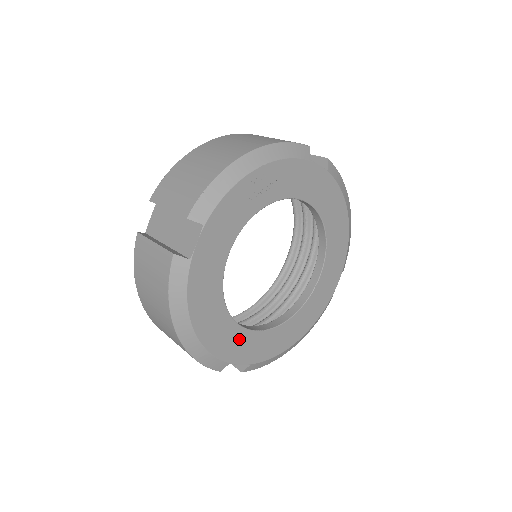
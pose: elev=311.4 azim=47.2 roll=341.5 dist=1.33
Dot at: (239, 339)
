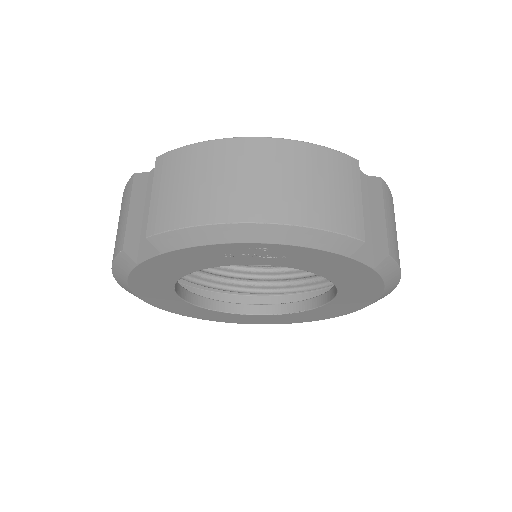
Dot at: (185, 307)
